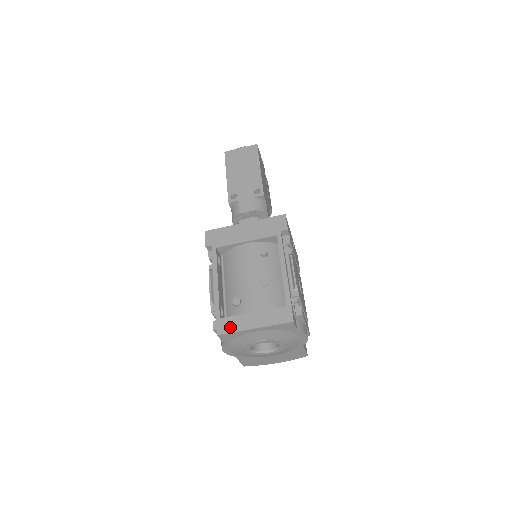
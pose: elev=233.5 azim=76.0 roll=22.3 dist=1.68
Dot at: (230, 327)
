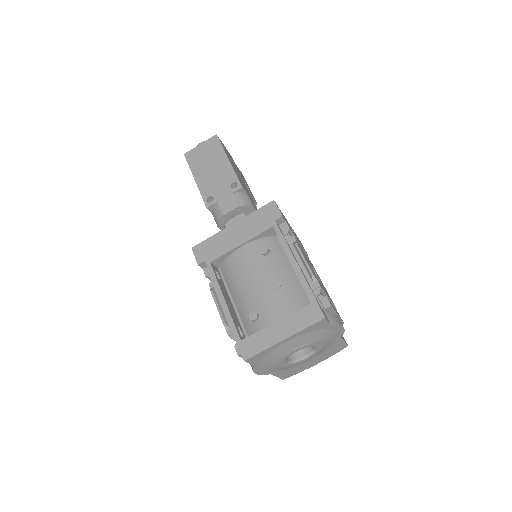
Dot at: (256, 347)
